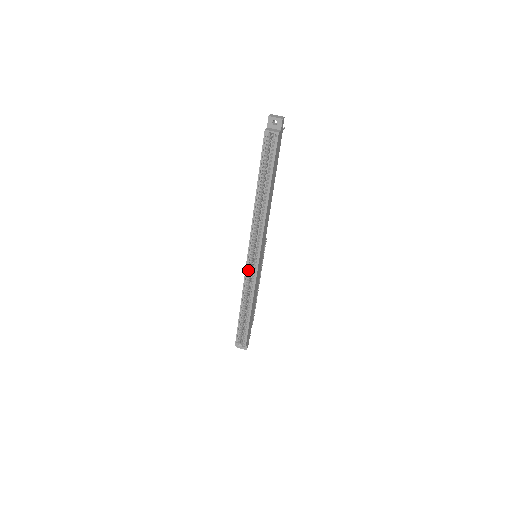
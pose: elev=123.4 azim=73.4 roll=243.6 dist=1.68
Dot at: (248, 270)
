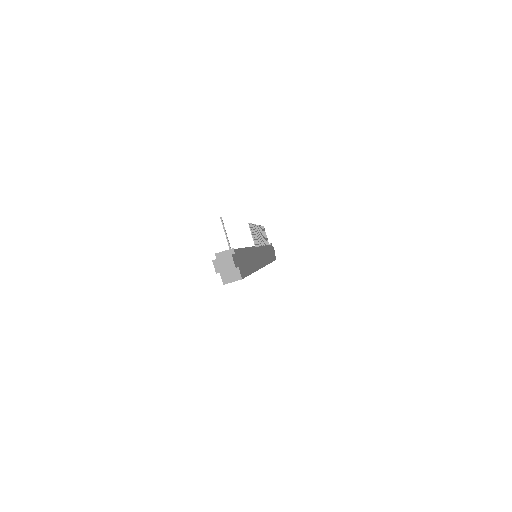
Dot at: occluded
